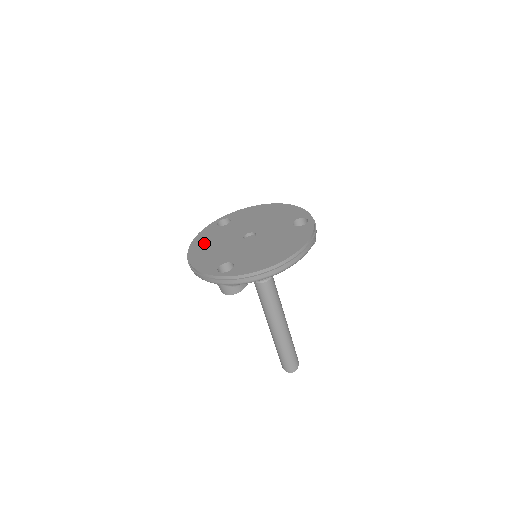
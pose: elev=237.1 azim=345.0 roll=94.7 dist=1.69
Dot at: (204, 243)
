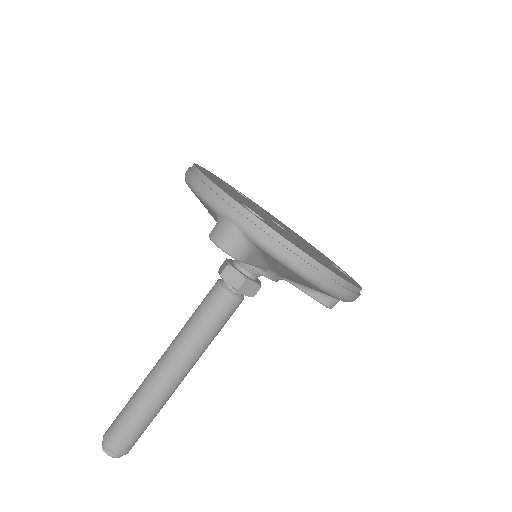
Dot at: occluded
